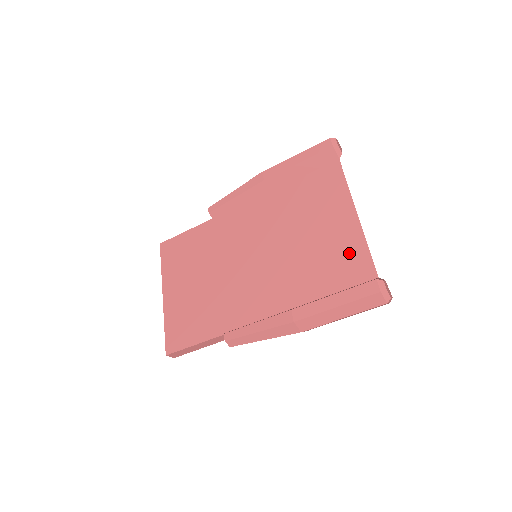
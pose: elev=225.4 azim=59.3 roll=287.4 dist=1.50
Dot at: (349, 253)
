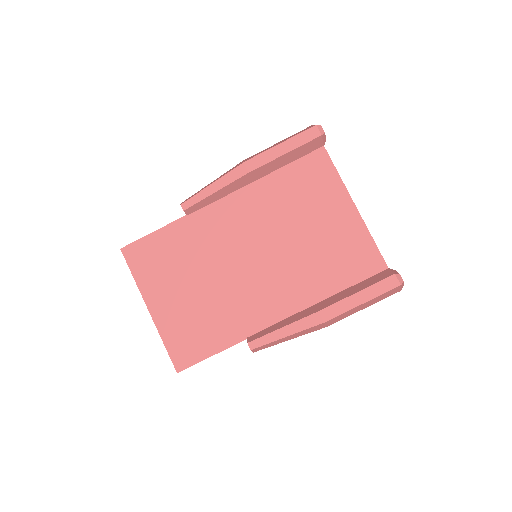
Dot at: (356, 247)
